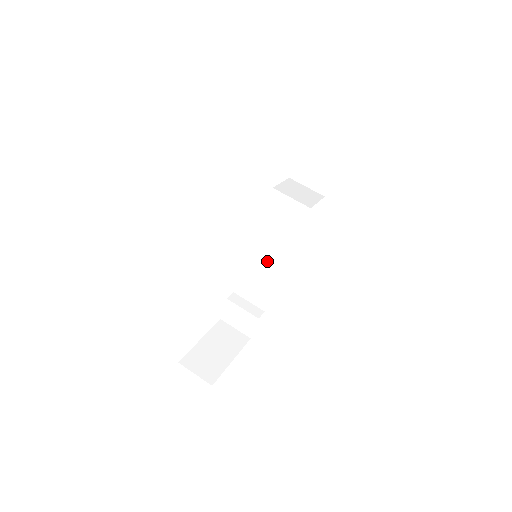
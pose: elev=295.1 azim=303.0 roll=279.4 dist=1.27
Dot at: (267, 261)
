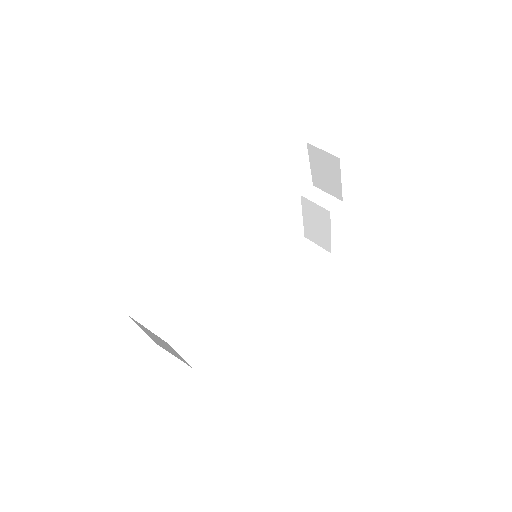
Dot at: (249, 293)
